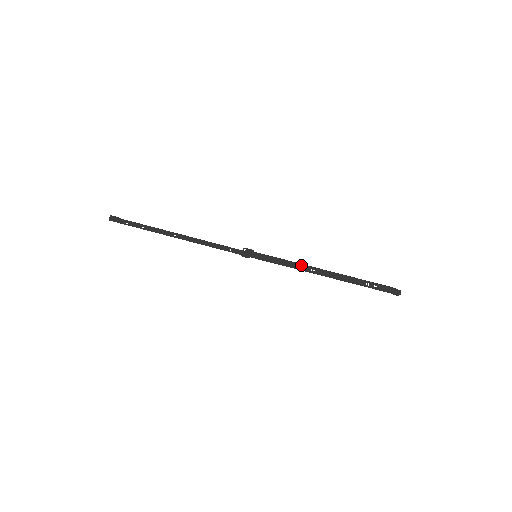
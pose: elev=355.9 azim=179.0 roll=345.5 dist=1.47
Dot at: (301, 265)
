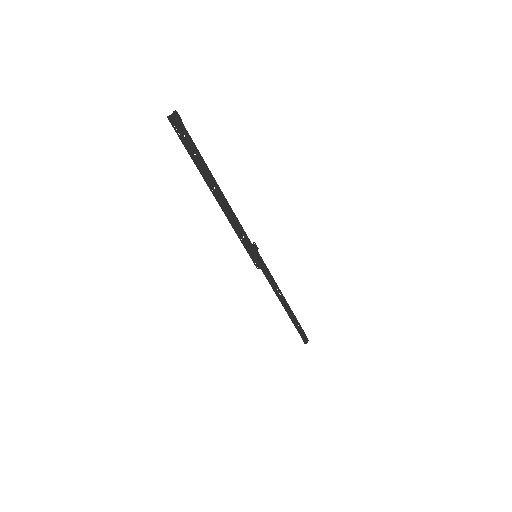
Dot at: occluded
